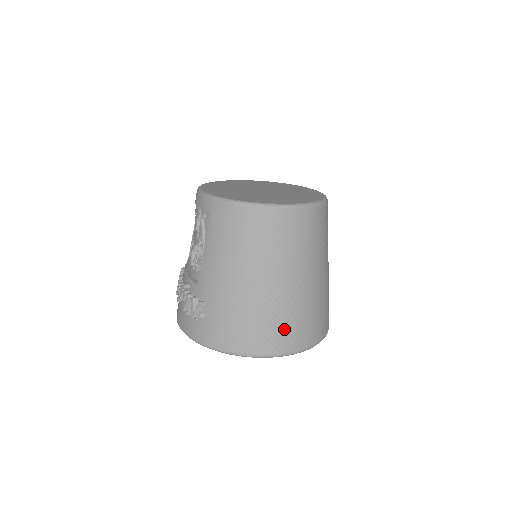
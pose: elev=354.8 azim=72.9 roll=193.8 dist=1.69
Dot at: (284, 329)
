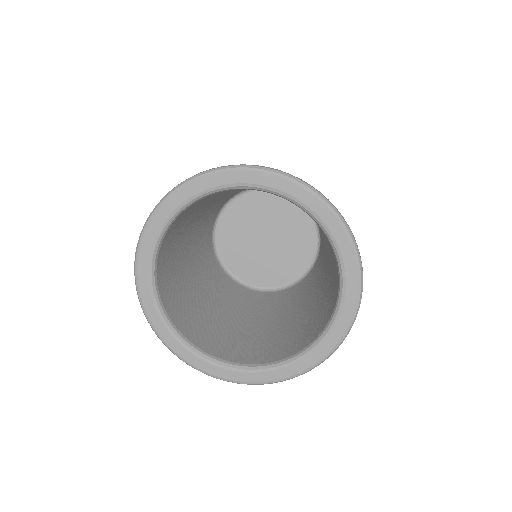
Dot at: occluded
